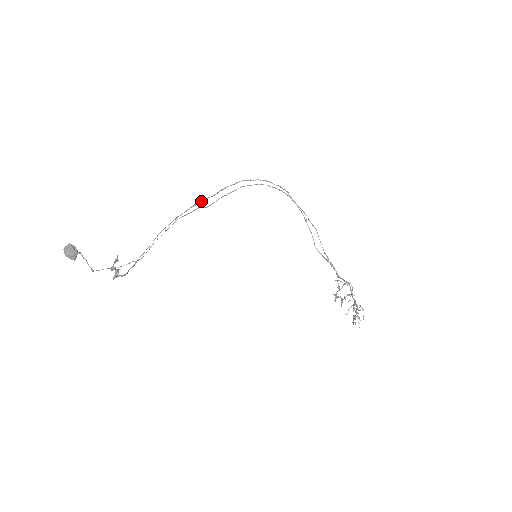
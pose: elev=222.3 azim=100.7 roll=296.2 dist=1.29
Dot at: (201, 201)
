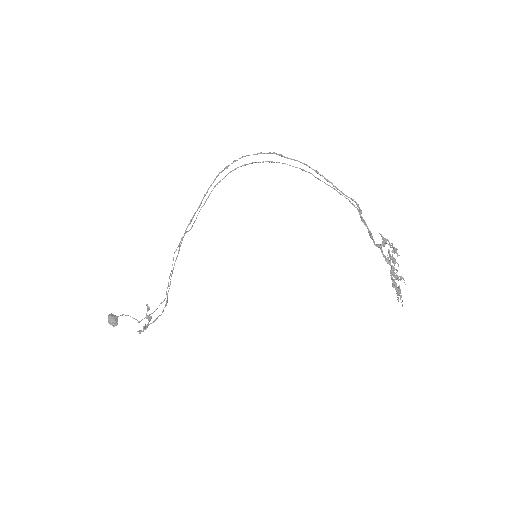
Dot at: (191, 220)
